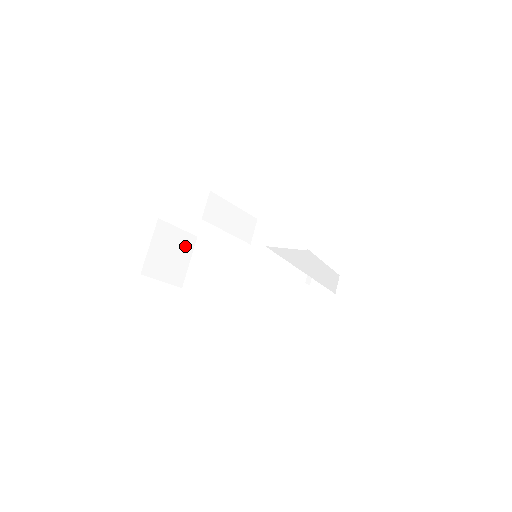
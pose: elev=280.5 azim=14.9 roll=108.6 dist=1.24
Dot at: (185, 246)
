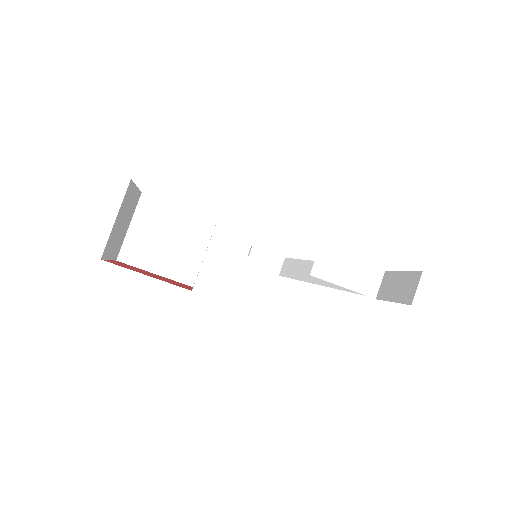
Dot at: (132, 207)
